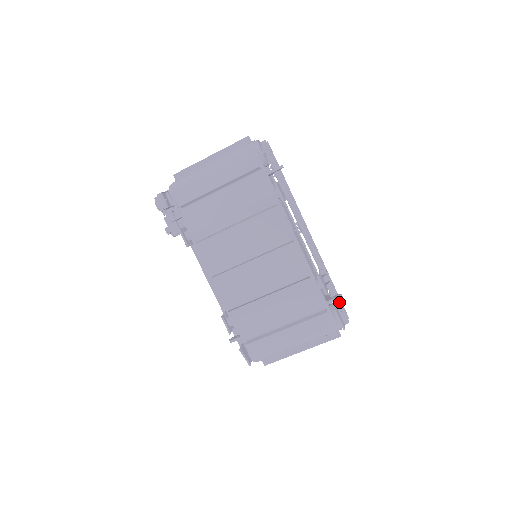
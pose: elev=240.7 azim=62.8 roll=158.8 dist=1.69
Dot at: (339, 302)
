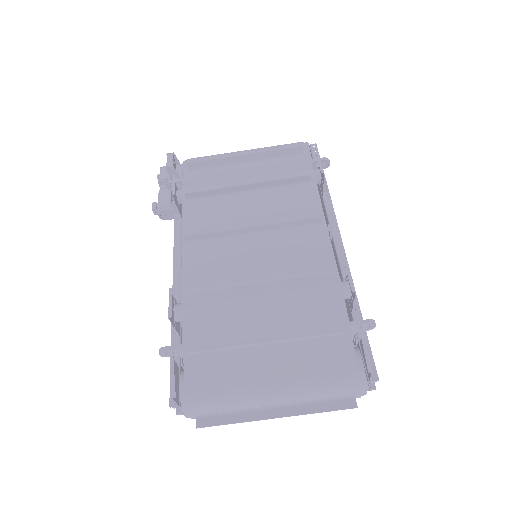
Dot at: (367, 340)
